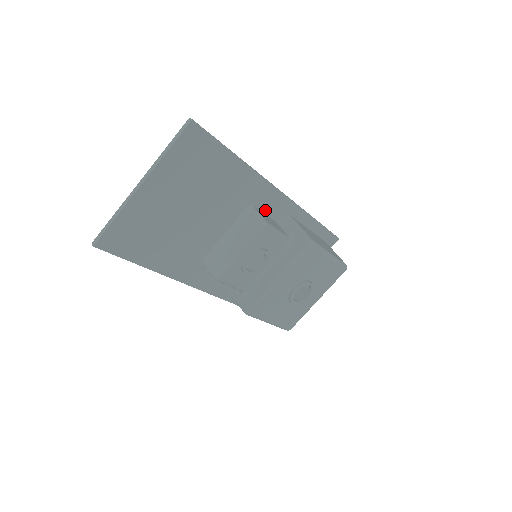
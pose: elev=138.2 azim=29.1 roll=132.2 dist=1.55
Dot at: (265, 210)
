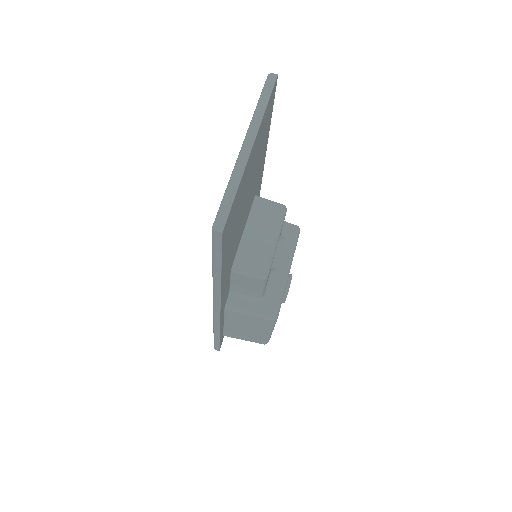
Dot at: occluded
